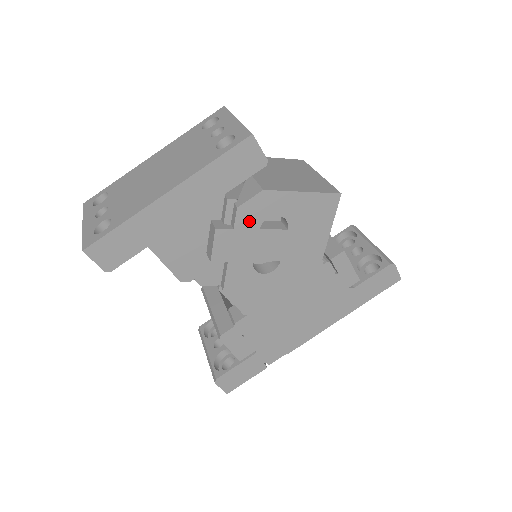
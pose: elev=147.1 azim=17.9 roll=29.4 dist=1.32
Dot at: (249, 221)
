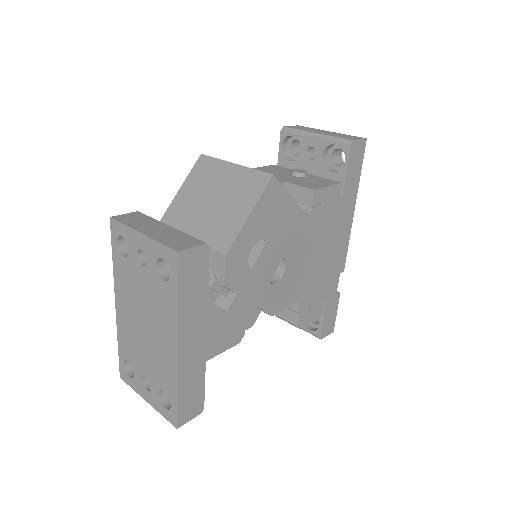
Dot at: (240, 277)
